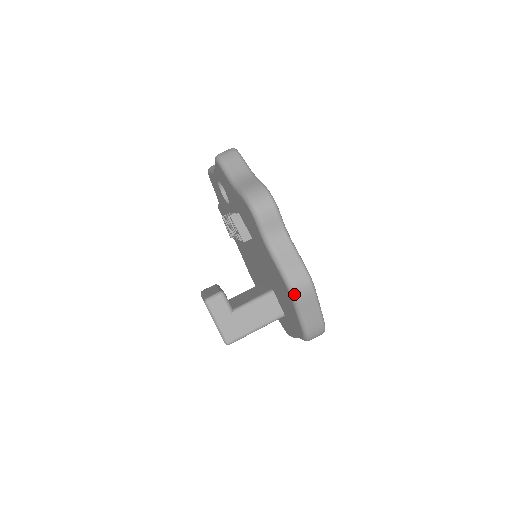
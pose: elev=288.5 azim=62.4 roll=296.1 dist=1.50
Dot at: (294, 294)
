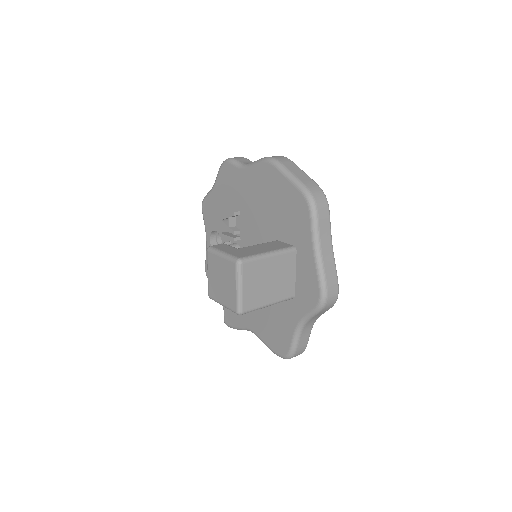
Dot at: (273, 159)
